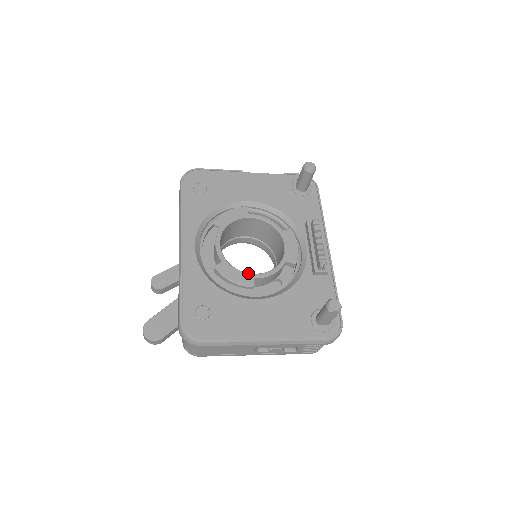
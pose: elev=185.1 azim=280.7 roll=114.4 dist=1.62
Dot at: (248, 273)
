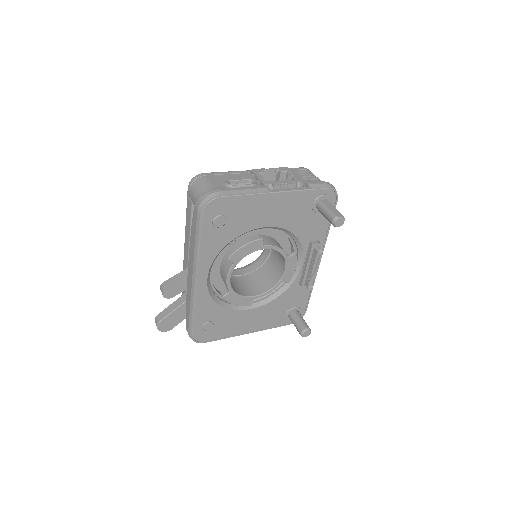
Dot at: (249, 297)
